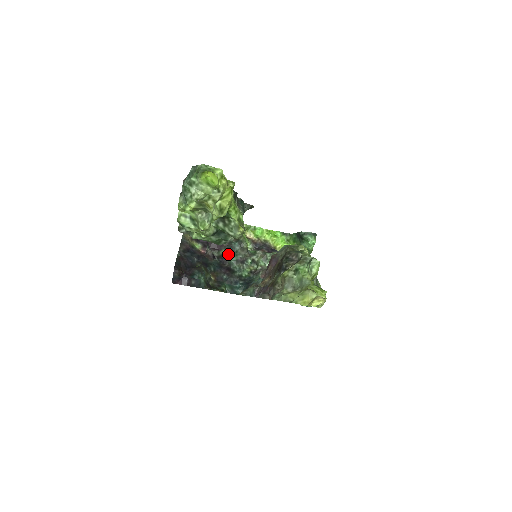
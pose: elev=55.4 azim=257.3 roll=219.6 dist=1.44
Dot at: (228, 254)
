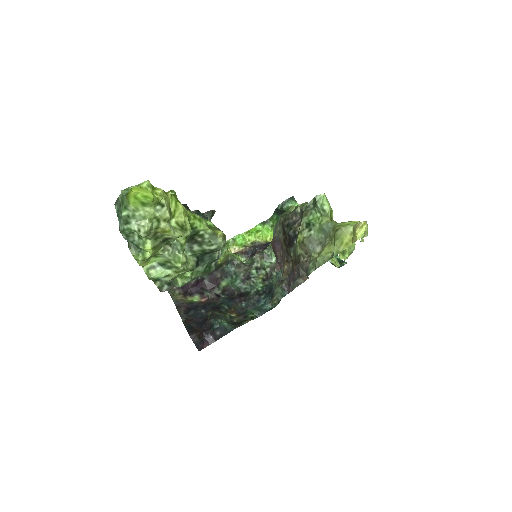
Dot at: (229, 282)
